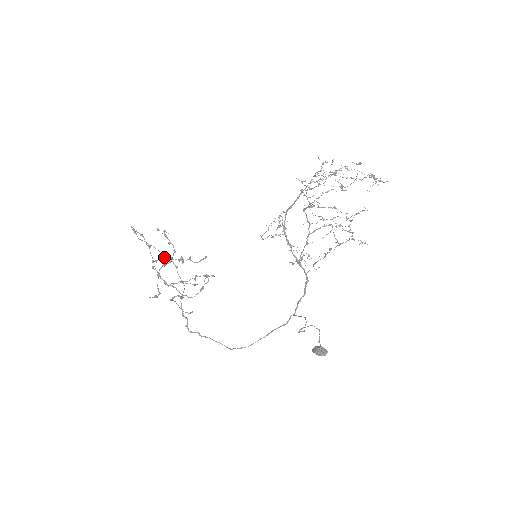
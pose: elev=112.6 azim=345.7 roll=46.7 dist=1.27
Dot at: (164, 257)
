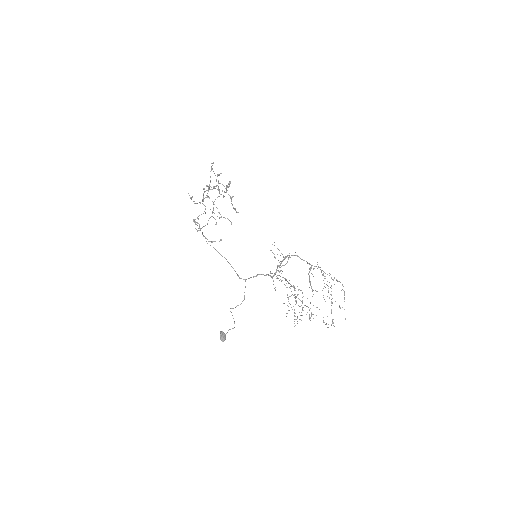
Dot at: occluded
